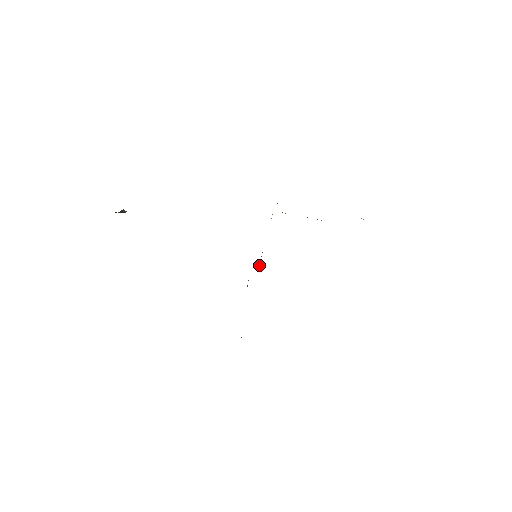
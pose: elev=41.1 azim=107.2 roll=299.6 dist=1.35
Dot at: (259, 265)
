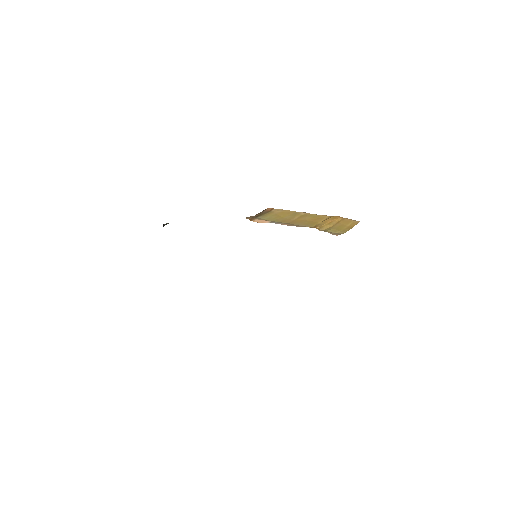
Dot at: occluded
